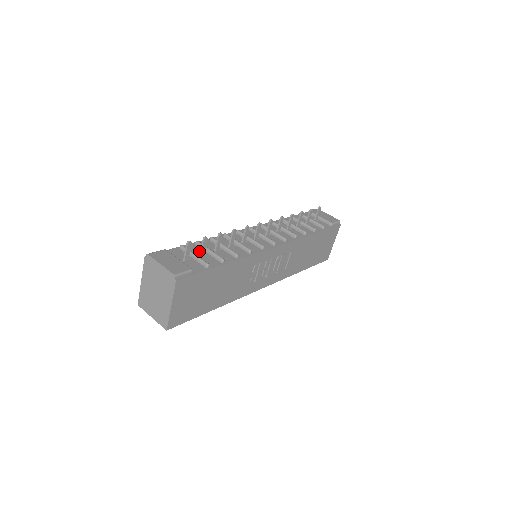
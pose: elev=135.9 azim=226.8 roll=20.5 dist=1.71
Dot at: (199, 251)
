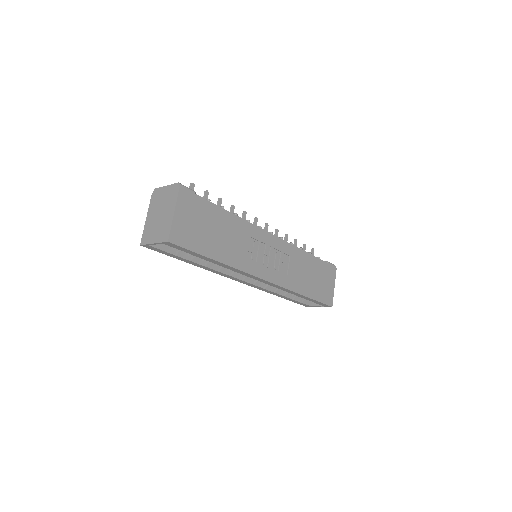
Dot at: occluded
